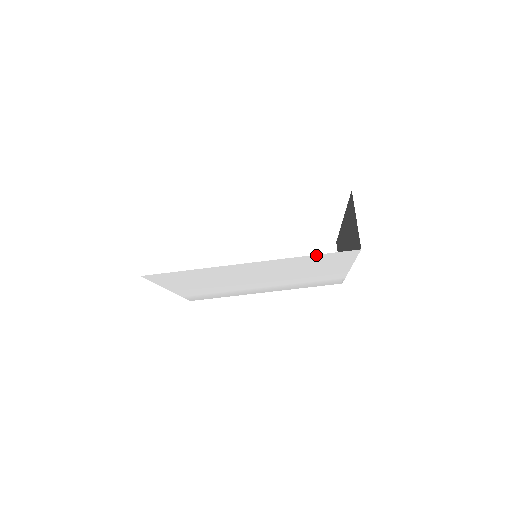
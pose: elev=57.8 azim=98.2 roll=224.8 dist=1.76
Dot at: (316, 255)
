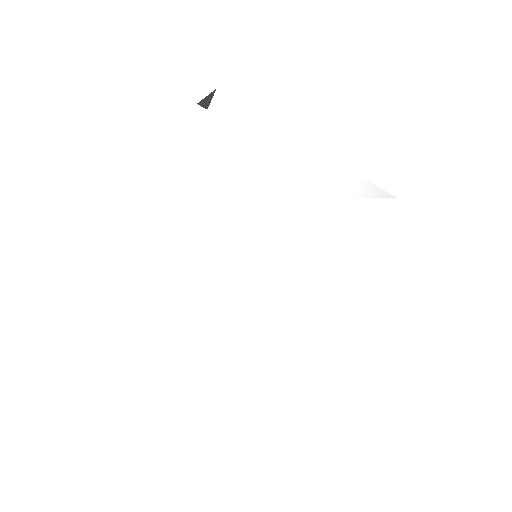
Dot at: (199, 138)
